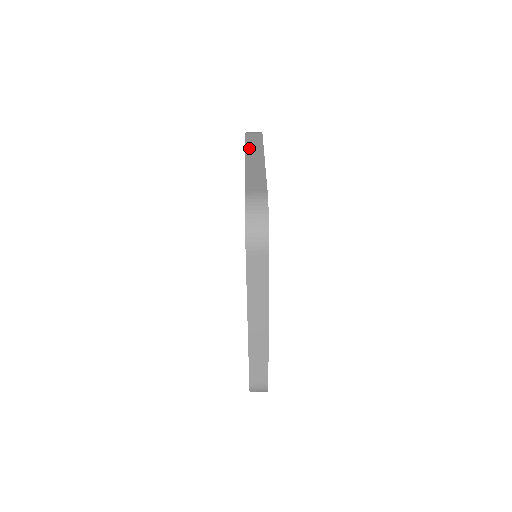
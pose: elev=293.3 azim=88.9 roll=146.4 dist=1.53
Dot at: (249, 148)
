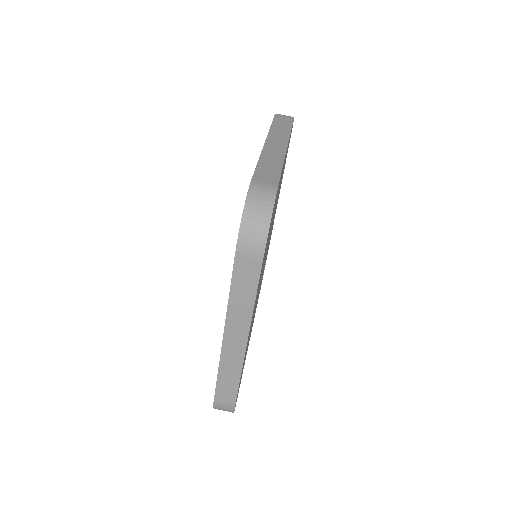
Dot at: (273, 131)
